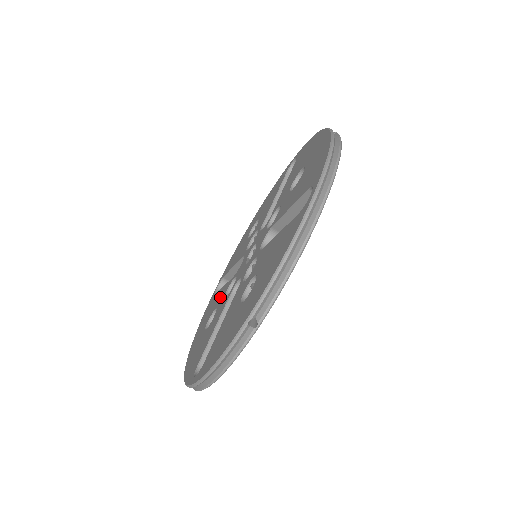
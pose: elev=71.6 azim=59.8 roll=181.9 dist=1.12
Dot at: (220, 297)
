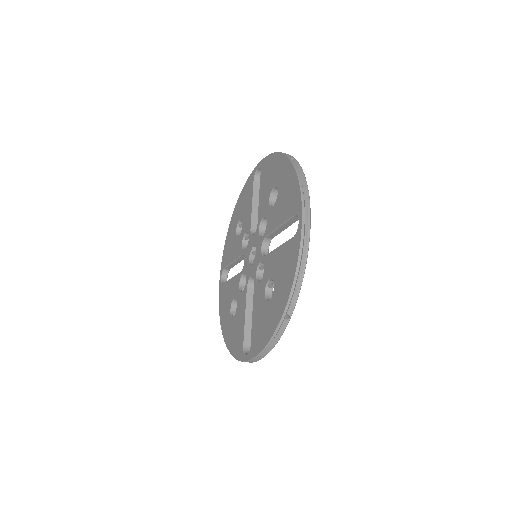
Dot at: (246, 219)
